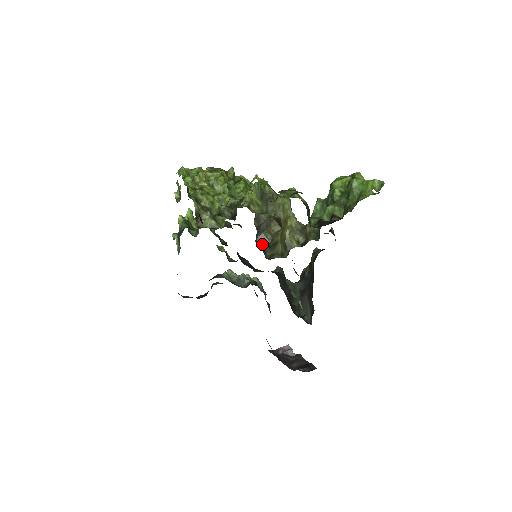
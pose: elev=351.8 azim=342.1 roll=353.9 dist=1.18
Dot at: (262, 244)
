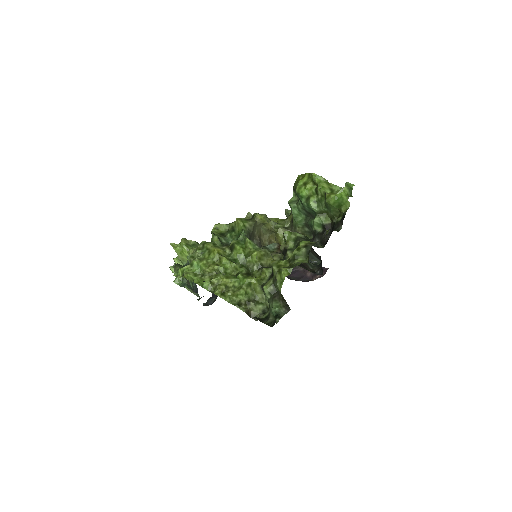
Dot at: occluded
